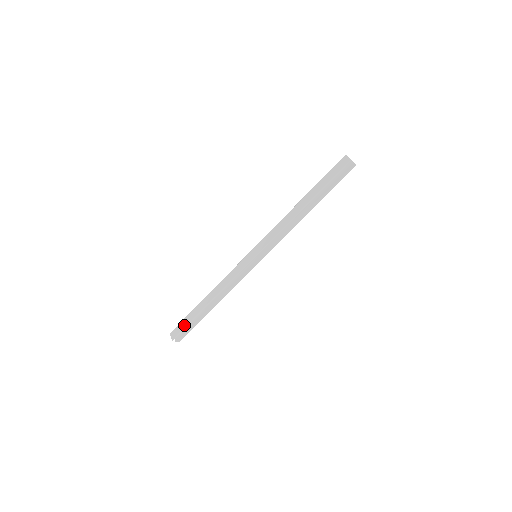
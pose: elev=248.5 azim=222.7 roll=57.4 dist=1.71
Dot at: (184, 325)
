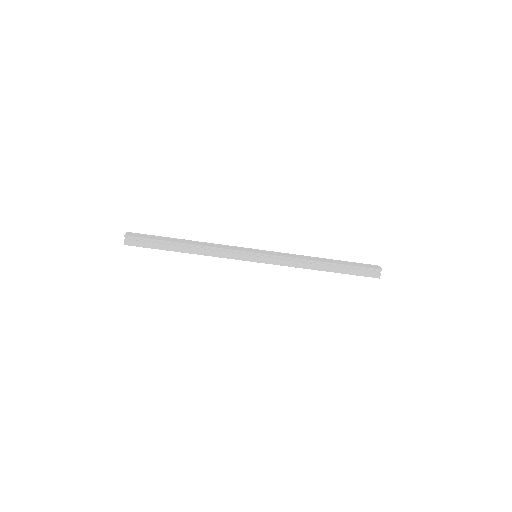
Dot at: (148, 237)
